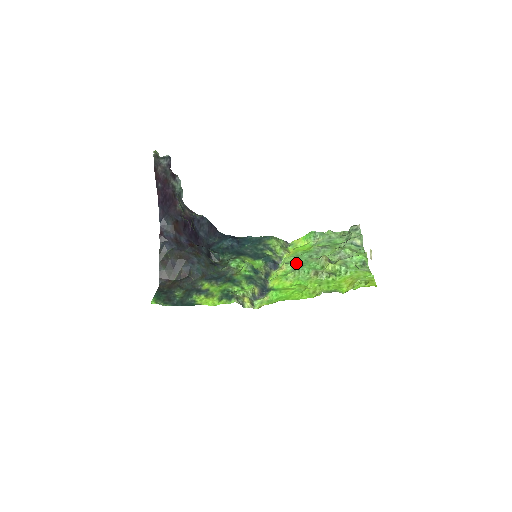
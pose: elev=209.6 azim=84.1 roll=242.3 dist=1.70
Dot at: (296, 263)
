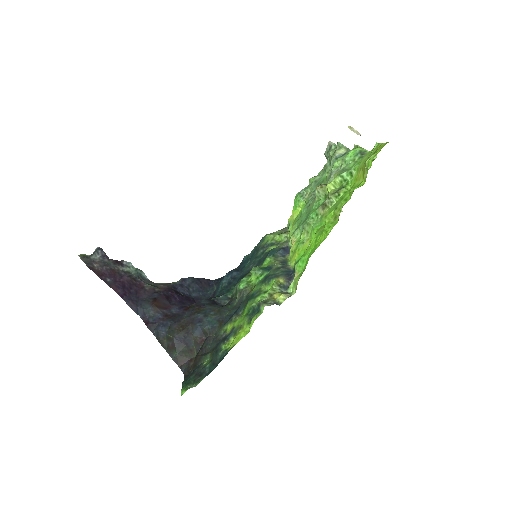
Dot at: (300, 223)
